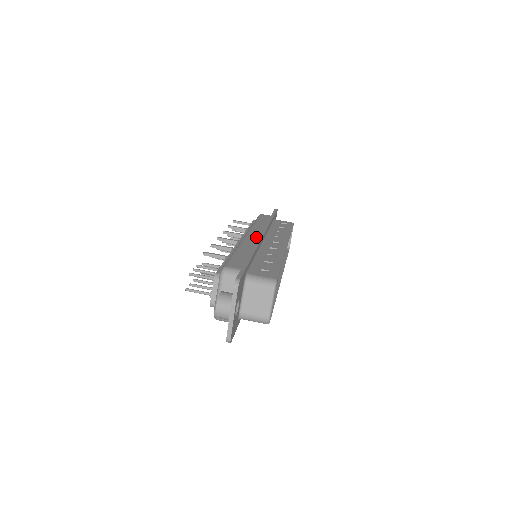
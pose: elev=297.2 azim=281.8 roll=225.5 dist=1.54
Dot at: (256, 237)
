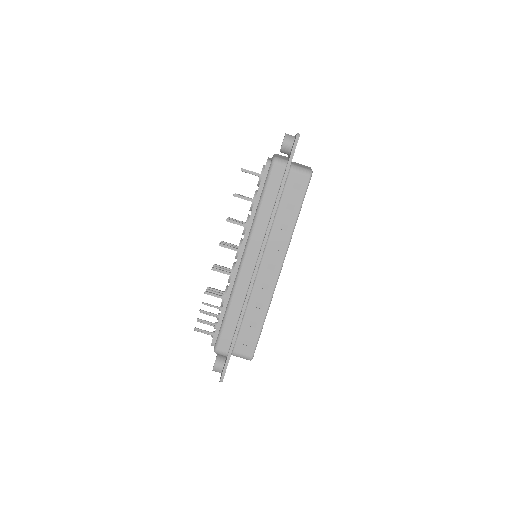
Dot at: (251, 267)
